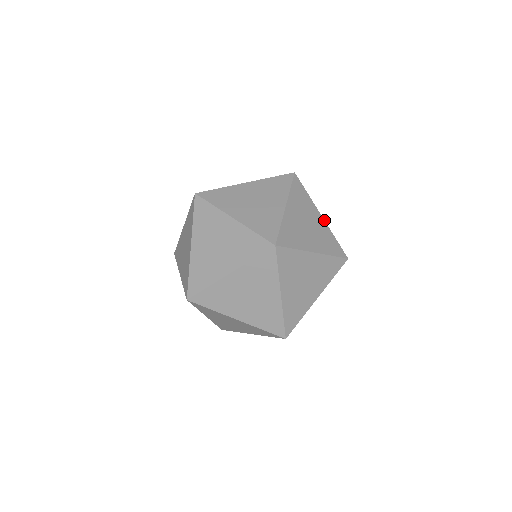
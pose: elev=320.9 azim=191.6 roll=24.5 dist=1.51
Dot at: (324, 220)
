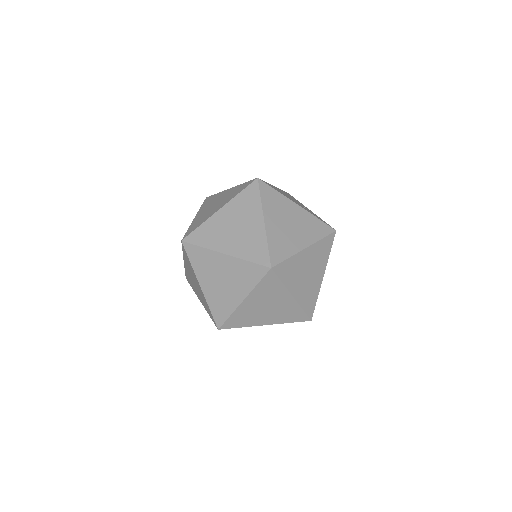
Dot at: occluded
